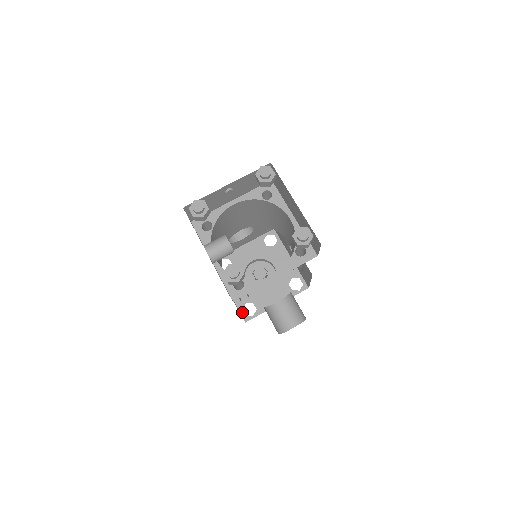
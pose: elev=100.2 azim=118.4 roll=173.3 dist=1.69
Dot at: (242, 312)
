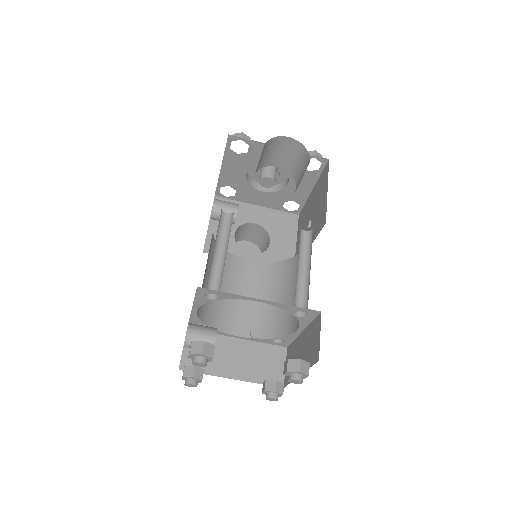
Dot at: (219, 189)
